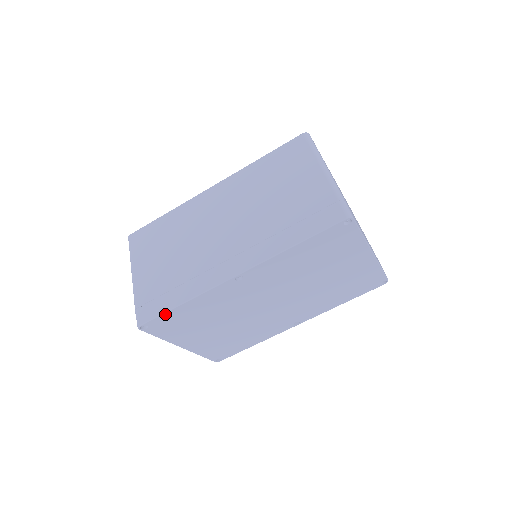
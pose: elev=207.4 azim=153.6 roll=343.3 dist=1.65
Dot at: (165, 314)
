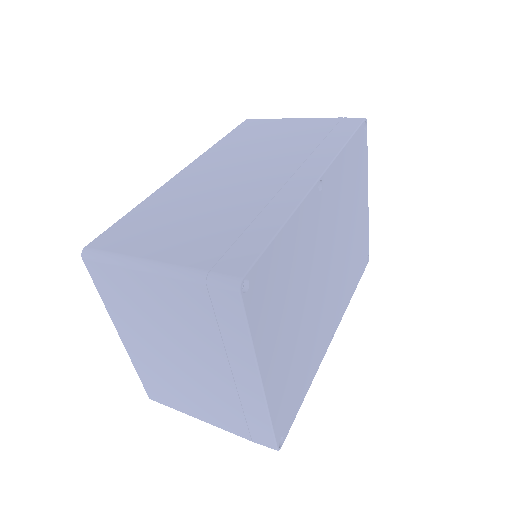
Dot at: (268, 250)
